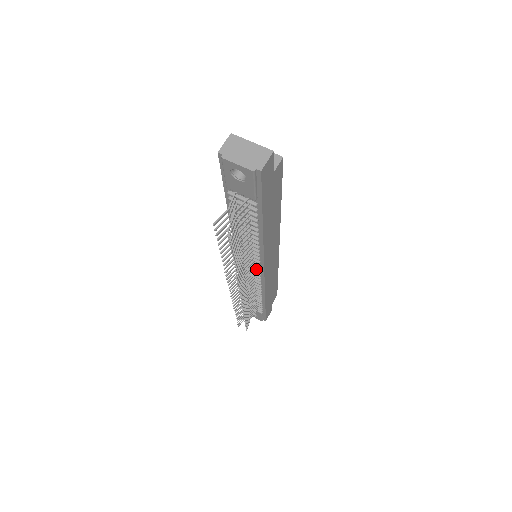
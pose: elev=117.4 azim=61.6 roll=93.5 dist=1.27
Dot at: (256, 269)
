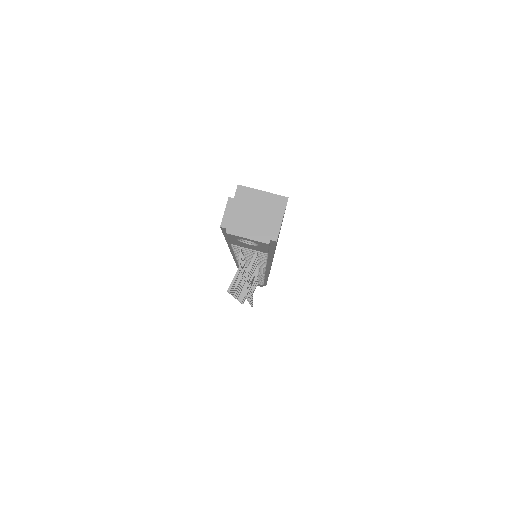
Dot at: occluded
